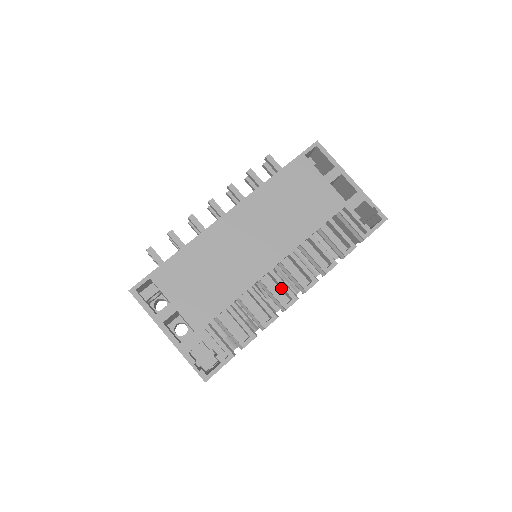
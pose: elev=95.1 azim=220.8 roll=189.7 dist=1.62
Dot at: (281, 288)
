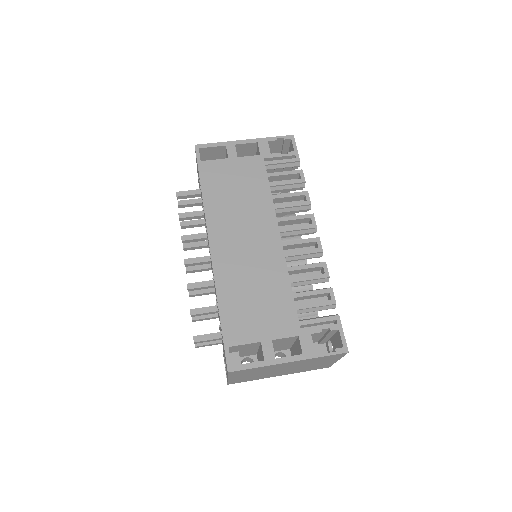
Dot at: (301, 246)
